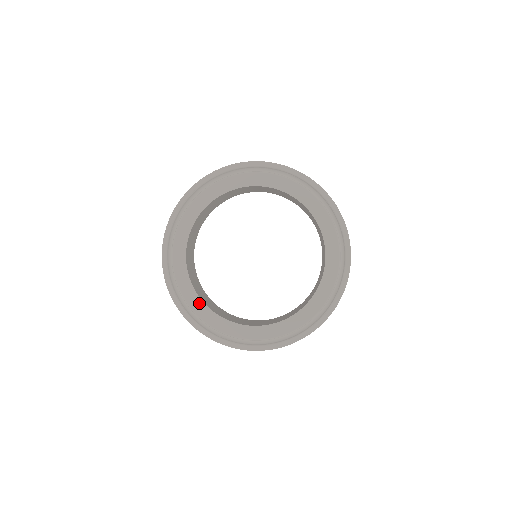
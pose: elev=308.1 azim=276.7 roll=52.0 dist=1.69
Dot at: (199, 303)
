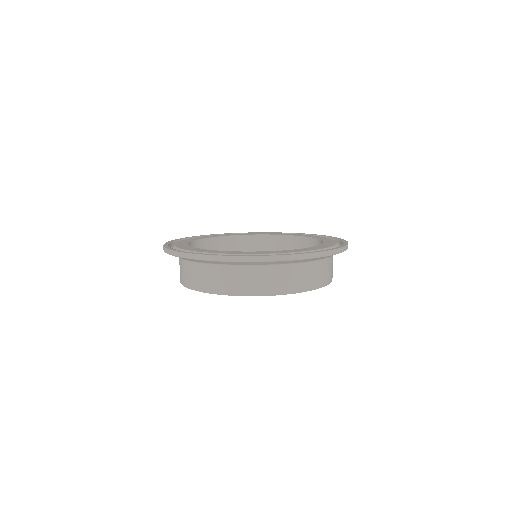
Dot at: (185, 245)
